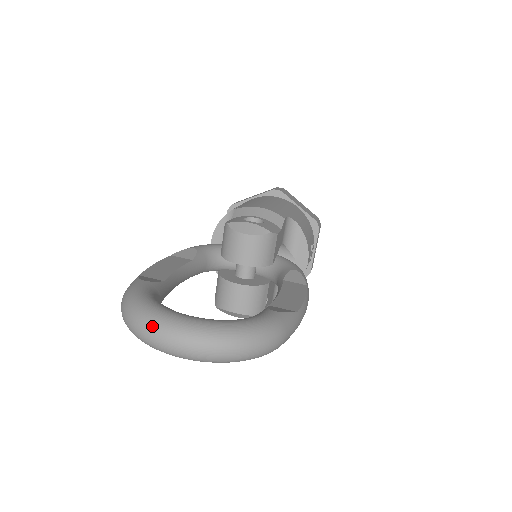
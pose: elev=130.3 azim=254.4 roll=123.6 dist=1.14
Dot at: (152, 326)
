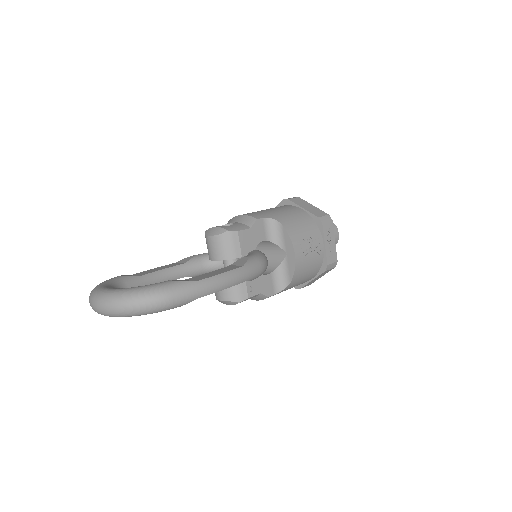
Dot at: (90, 297)
